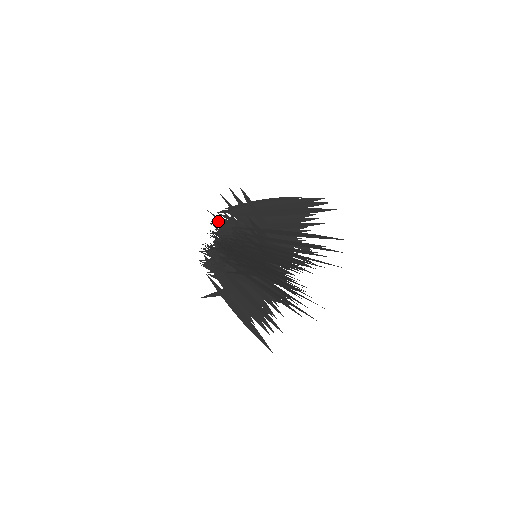
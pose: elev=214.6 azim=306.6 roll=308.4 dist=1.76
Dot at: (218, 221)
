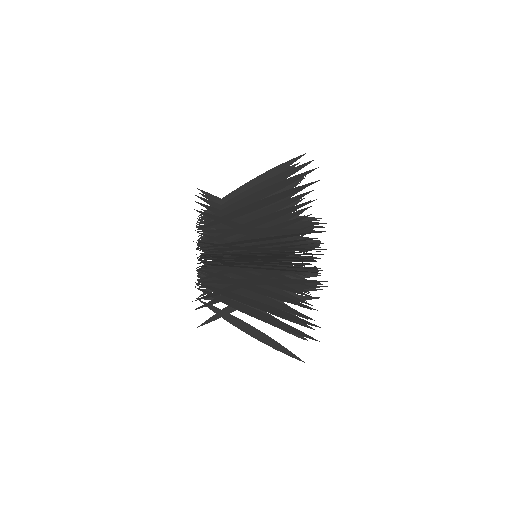
Dot at: occluded
